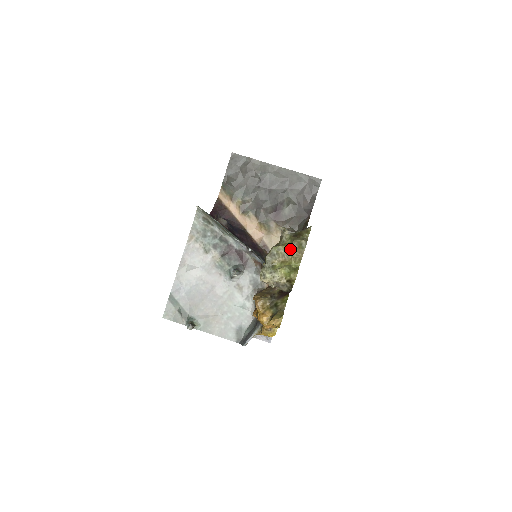
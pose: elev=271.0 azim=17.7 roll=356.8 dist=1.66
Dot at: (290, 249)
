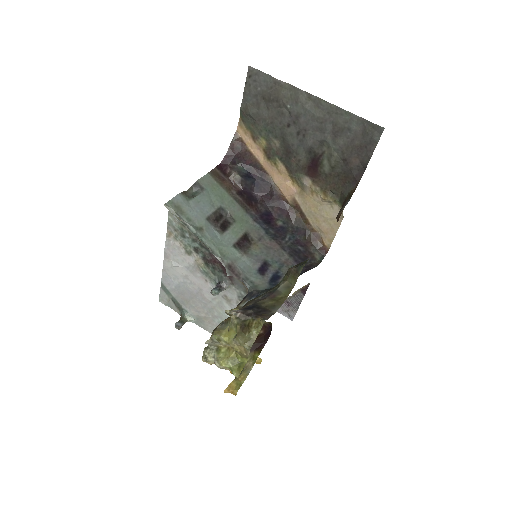
Dot at: (232, 344)
